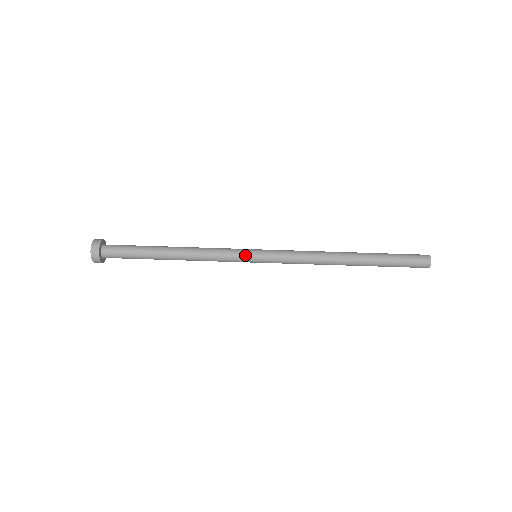
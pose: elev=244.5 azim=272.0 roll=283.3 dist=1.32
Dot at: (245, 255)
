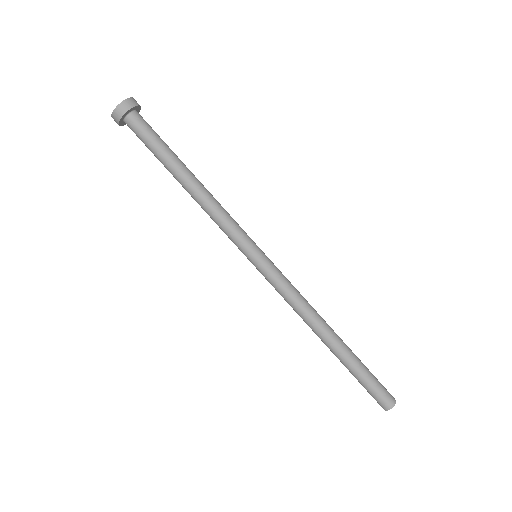
Dot at: (253, 242)
